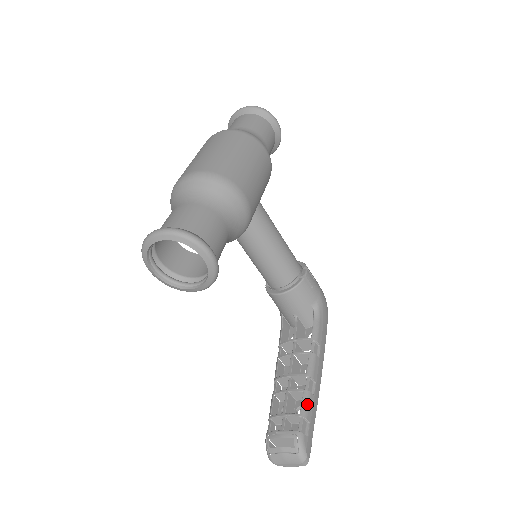
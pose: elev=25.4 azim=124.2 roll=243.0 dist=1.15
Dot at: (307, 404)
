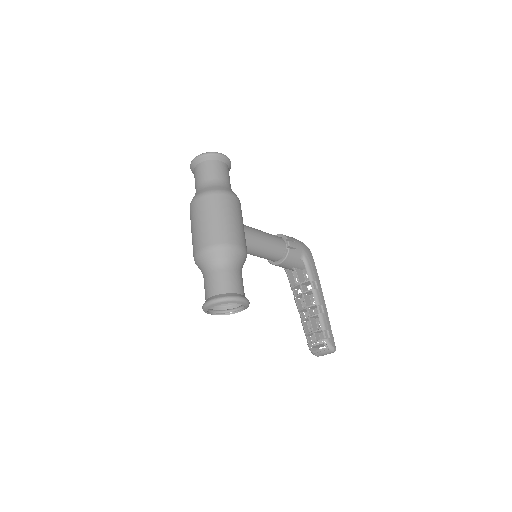
Dot at: (323, 321)
